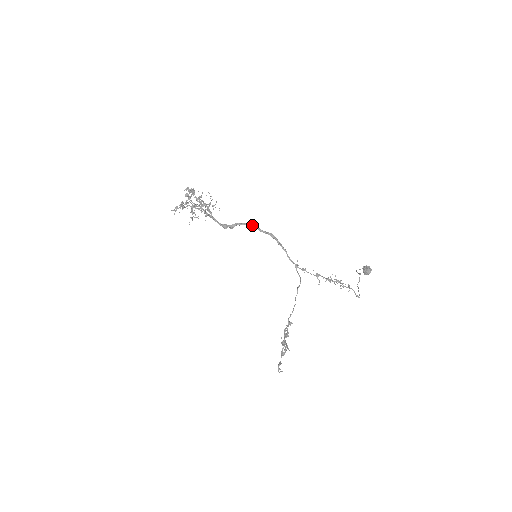
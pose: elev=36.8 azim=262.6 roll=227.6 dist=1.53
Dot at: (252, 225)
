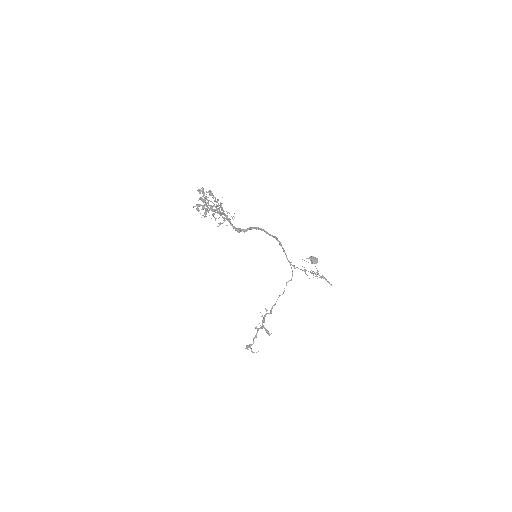
Dot at: (262, 229)
